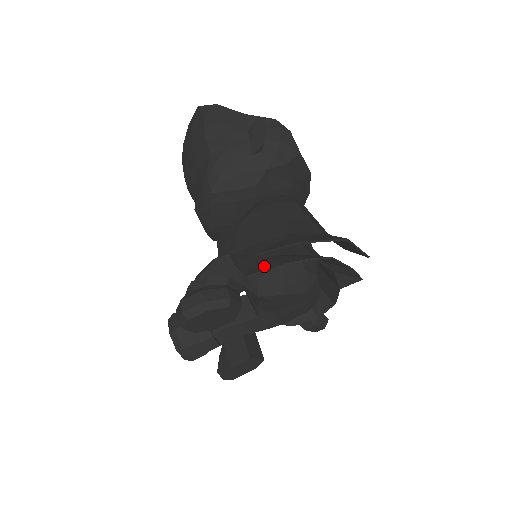
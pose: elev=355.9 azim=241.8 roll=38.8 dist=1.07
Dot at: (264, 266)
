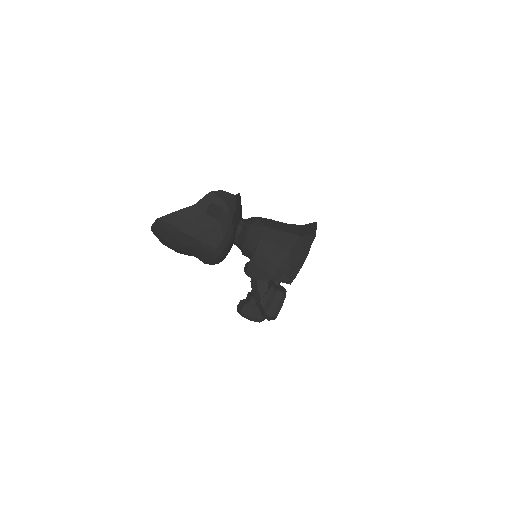
Dot at: (292, 274)
